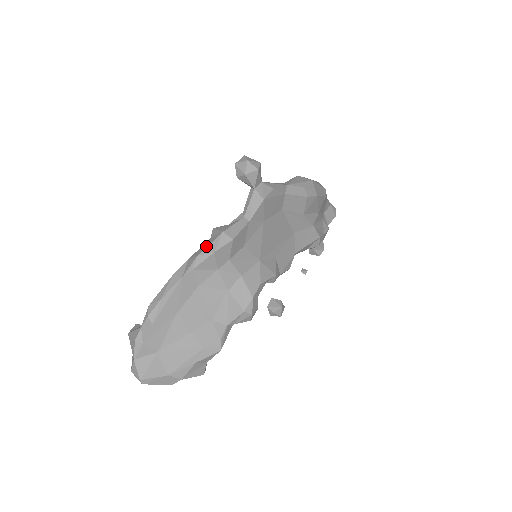
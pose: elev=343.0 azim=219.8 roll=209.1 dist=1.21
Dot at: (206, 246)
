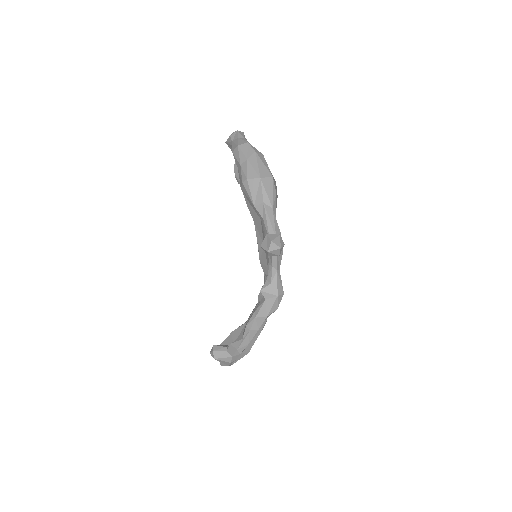
Dot at: (270, 309)
